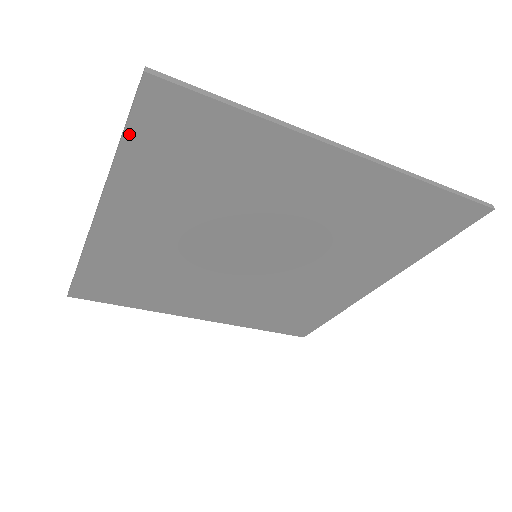
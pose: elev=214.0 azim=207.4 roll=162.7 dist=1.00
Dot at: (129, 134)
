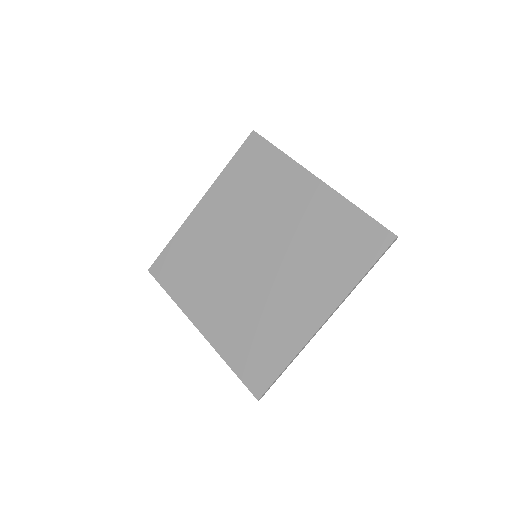
Dot at: (236, 155)
